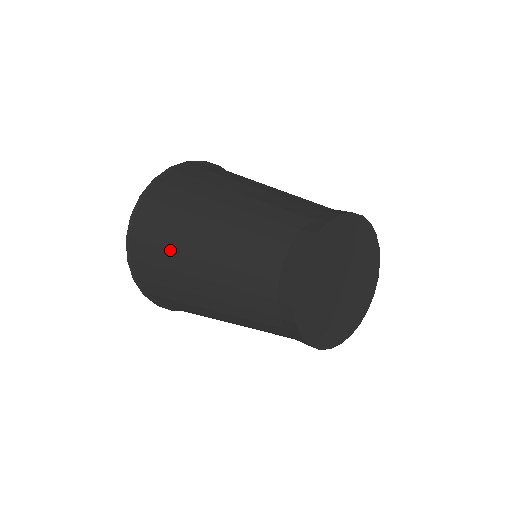
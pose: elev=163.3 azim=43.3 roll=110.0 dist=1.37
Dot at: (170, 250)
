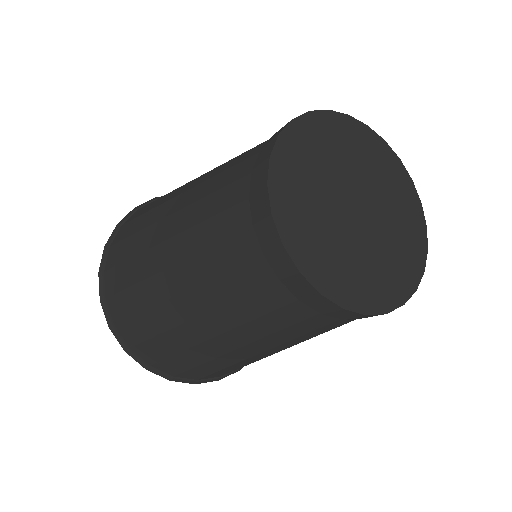
Dot at: (170, 192)
